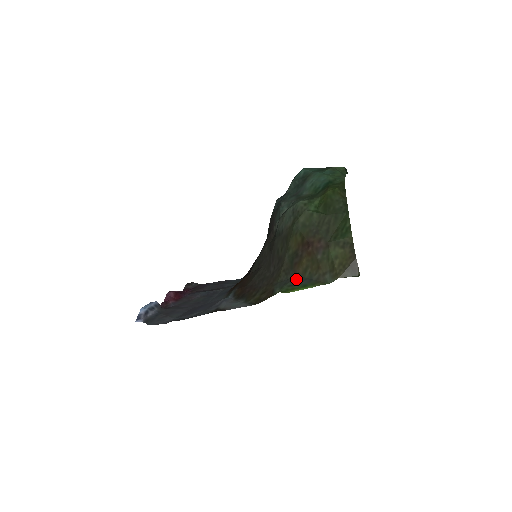
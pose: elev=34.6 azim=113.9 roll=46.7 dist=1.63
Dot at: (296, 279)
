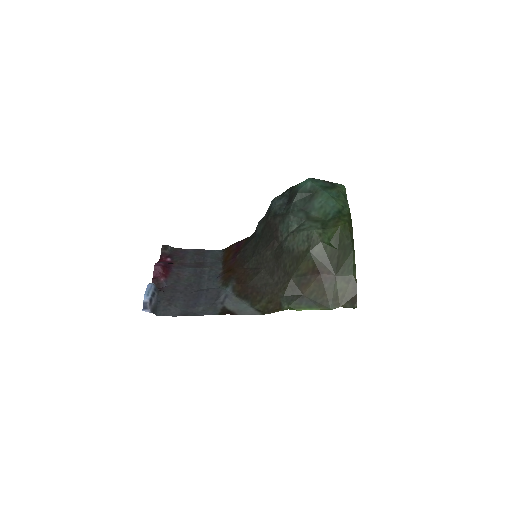
Dot at: (302, 298)
